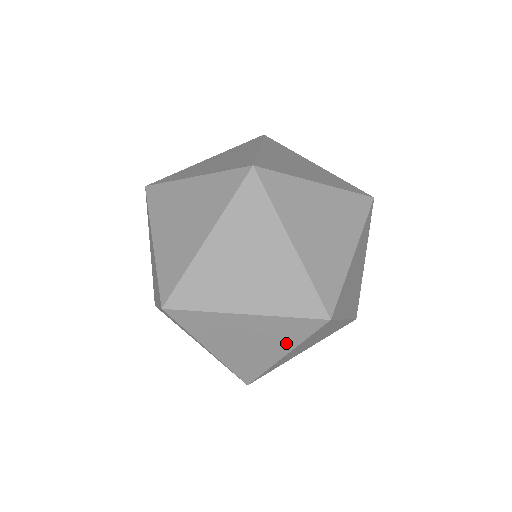
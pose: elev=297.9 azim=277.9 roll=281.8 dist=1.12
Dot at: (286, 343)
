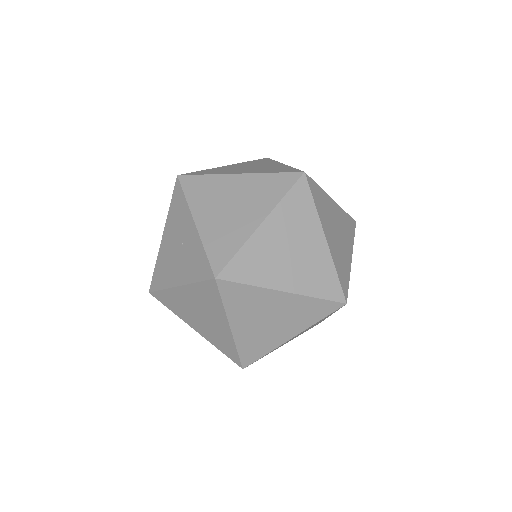
Dot at: (265, 204)
